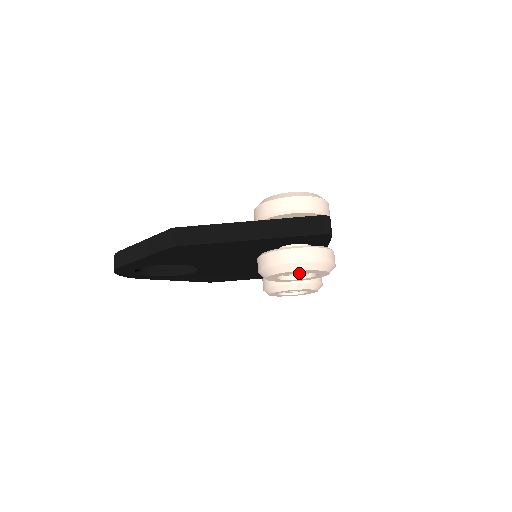
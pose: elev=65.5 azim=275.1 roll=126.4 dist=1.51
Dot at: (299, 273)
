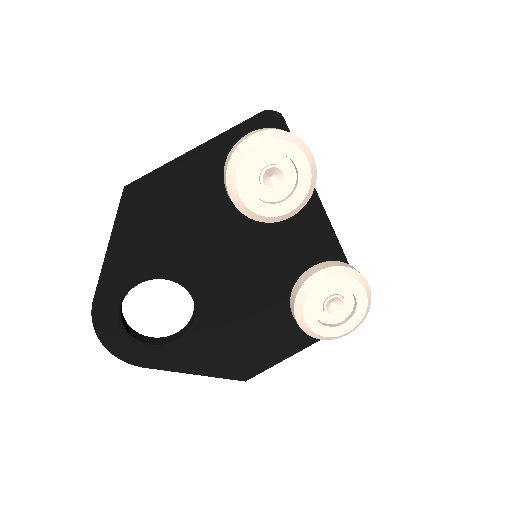
Dot at: (279, 184)
